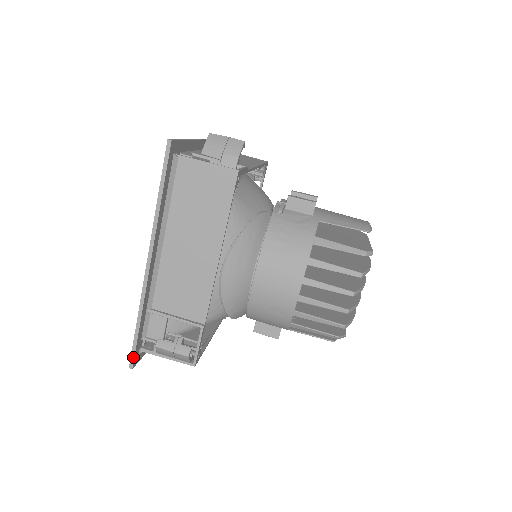
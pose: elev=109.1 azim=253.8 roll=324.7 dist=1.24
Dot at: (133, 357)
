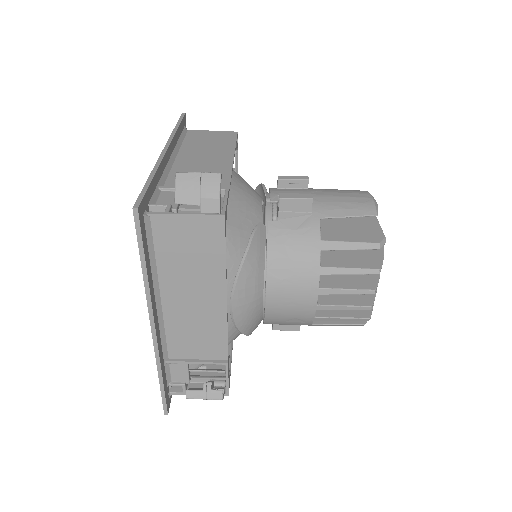
Dot at: (165, 406)
